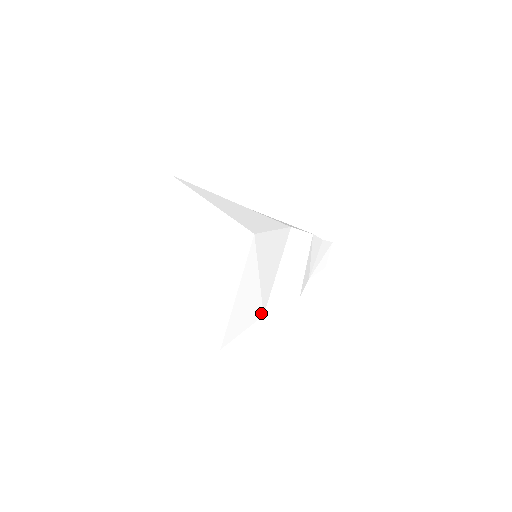
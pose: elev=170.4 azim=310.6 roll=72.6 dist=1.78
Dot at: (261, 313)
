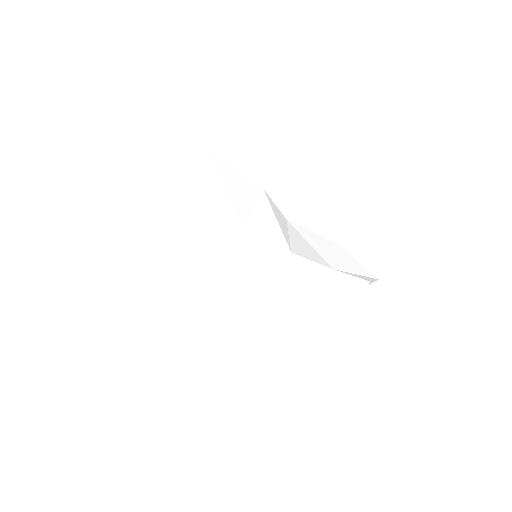
Dot at: (214, 312)
